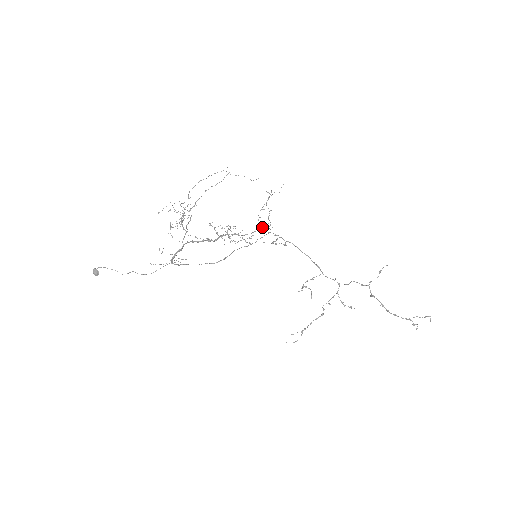
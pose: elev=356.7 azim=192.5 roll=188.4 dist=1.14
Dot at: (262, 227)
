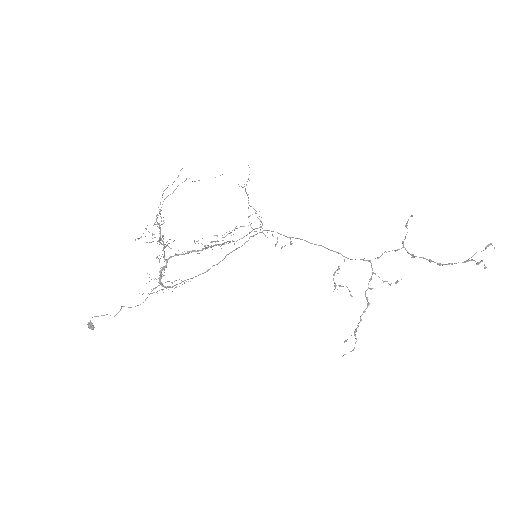
Dot at: (254, 229)
